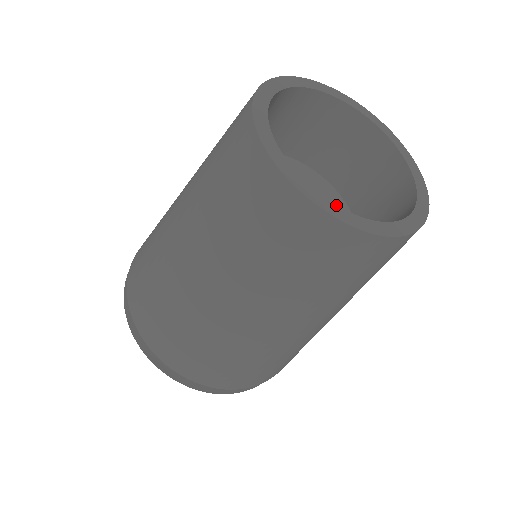
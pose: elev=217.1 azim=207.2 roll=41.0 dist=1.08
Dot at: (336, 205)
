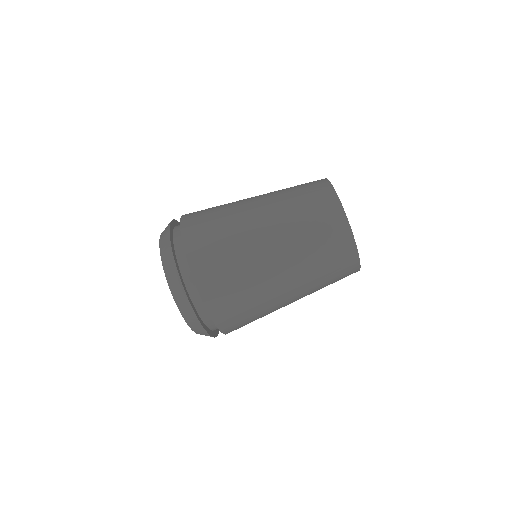
Dot at: occluded
